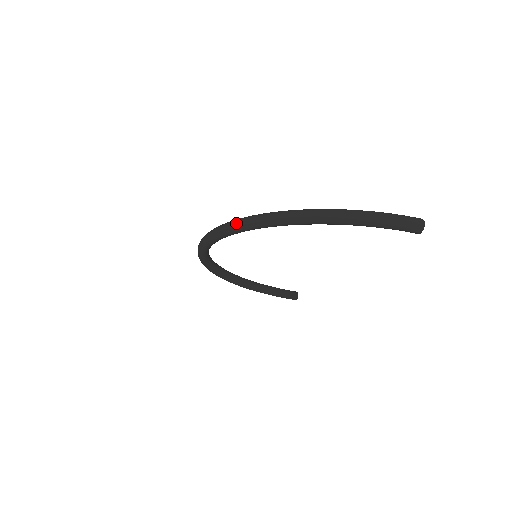
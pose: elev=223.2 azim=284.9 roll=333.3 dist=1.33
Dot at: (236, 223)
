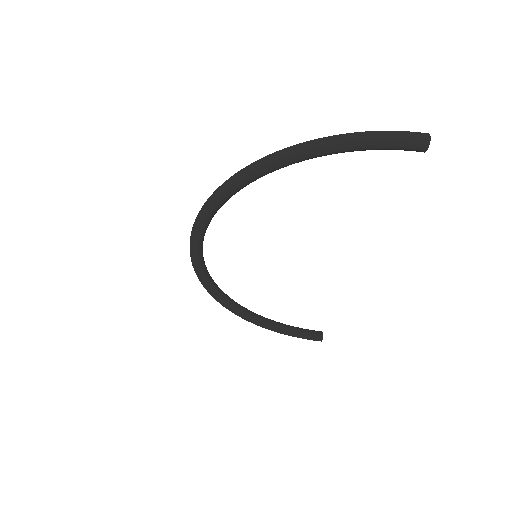
Dot at: (218, 188)
